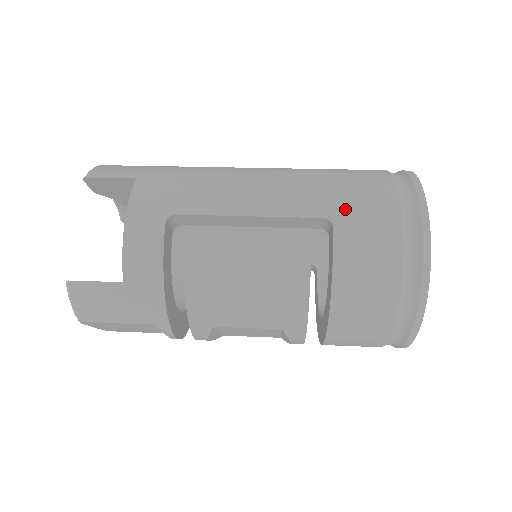
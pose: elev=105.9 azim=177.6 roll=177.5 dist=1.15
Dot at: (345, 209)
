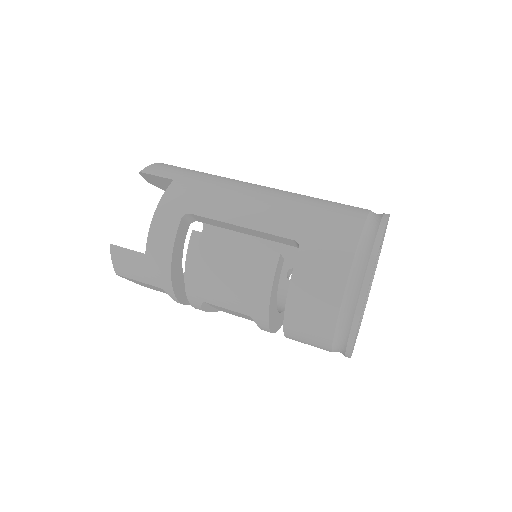
Dot at: (313, 237)
